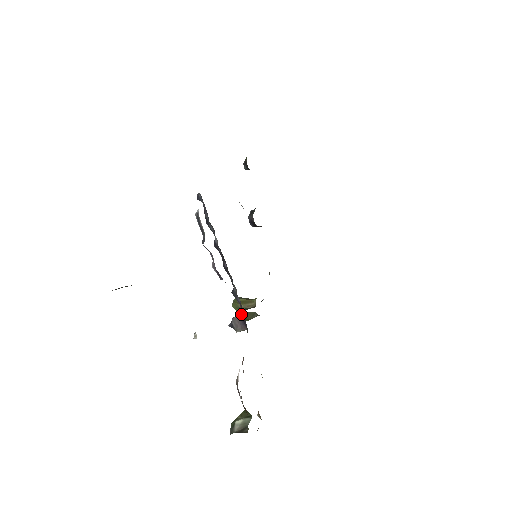
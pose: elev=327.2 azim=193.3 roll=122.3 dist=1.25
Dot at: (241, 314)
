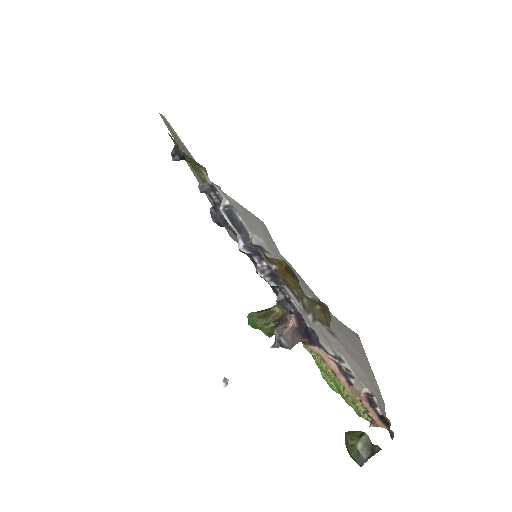
Dot at: (296, 323)
